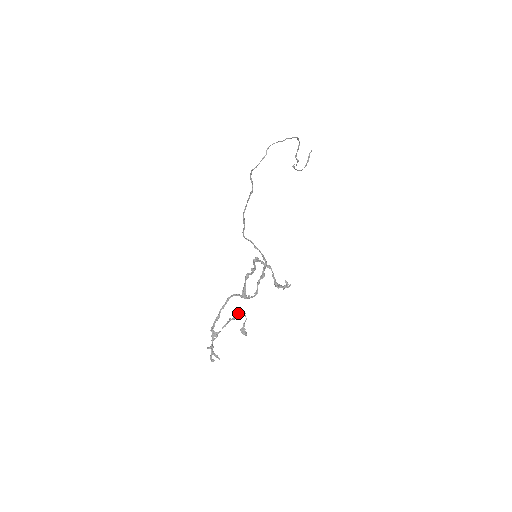
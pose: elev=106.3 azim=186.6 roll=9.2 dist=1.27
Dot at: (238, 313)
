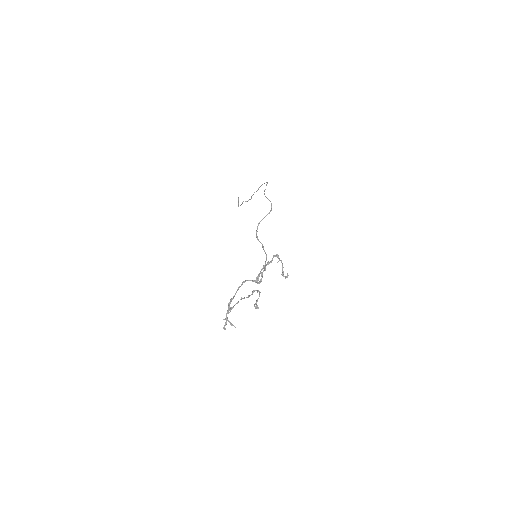
Dot at: (257, 292)
